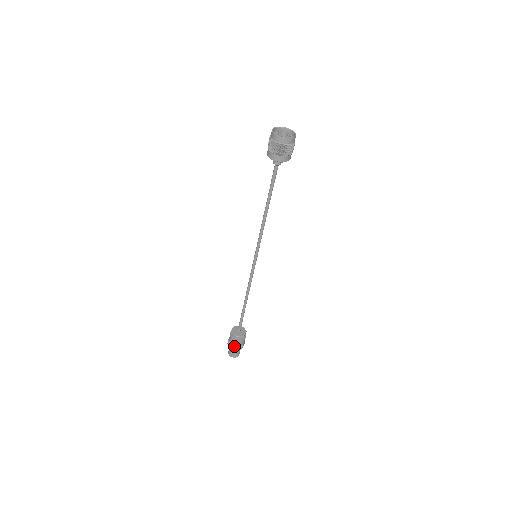
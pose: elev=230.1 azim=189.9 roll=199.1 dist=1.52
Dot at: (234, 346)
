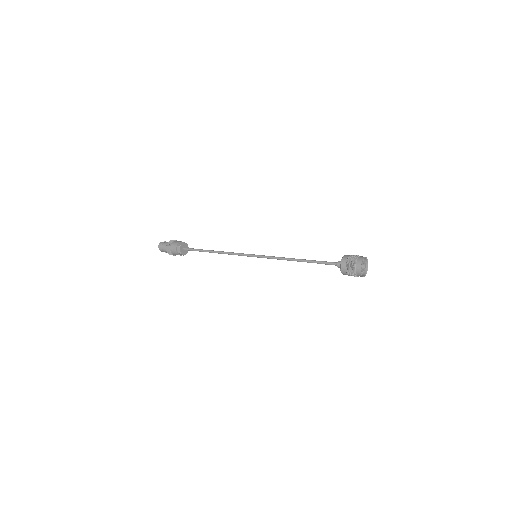
Dot at: occluded
